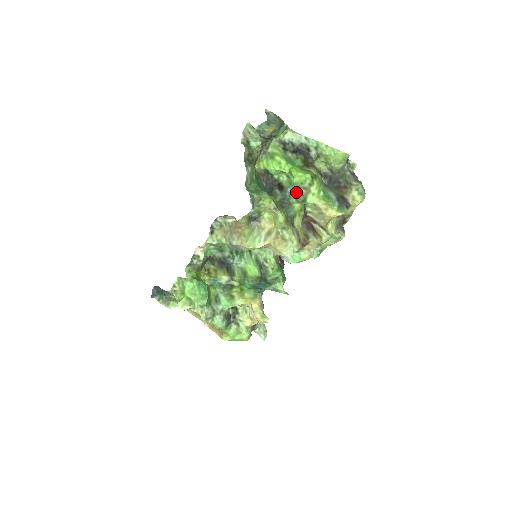
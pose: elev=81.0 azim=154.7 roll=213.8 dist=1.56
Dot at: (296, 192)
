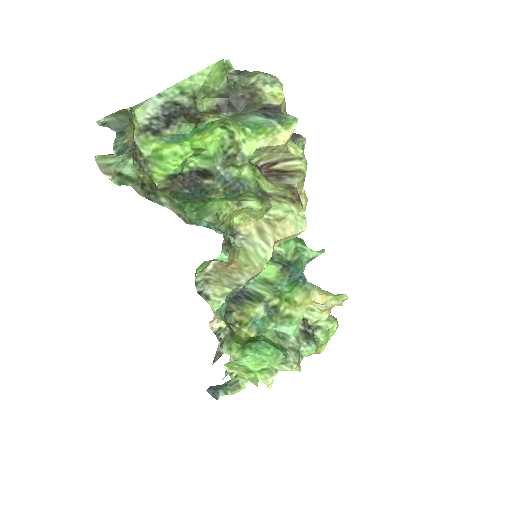
Dot at: (226, 161)
